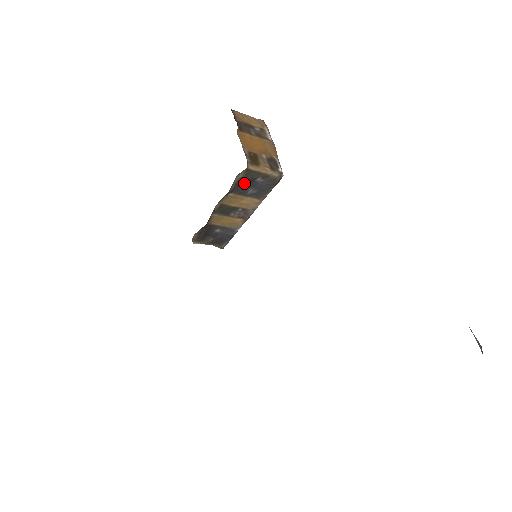
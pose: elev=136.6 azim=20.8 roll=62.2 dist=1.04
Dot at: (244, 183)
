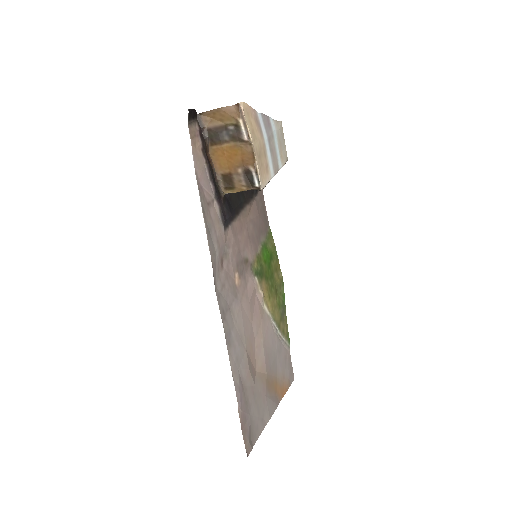
Dot at: occluded
